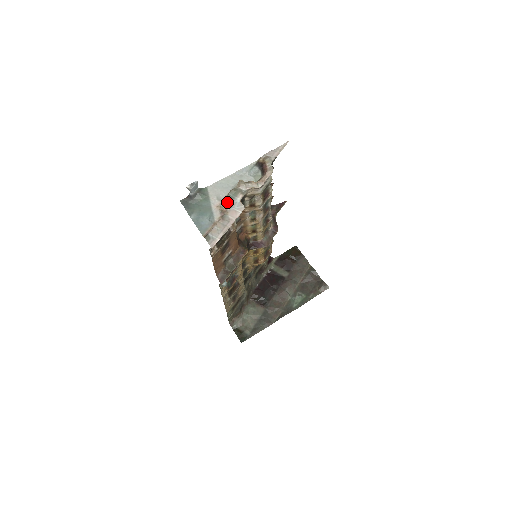
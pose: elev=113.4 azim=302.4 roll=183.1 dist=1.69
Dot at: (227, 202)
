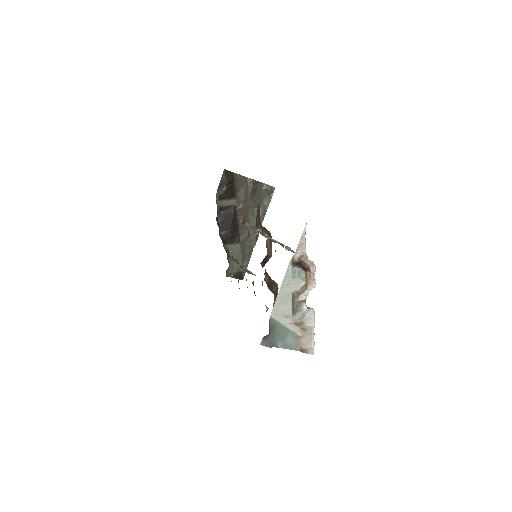
Dot at: (298, 317)
